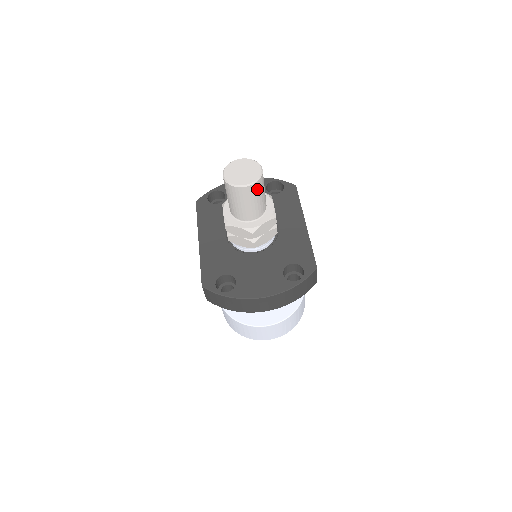
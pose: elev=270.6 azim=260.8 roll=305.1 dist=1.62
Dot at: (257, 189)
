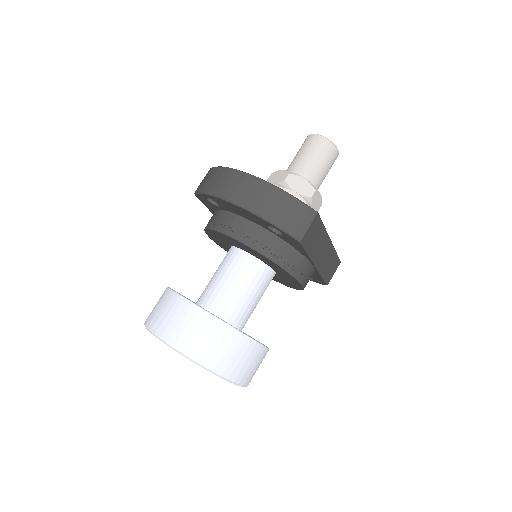
Dot at: (325, 148)
